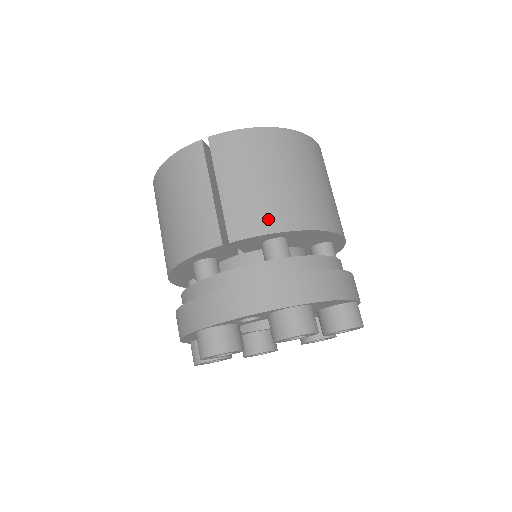
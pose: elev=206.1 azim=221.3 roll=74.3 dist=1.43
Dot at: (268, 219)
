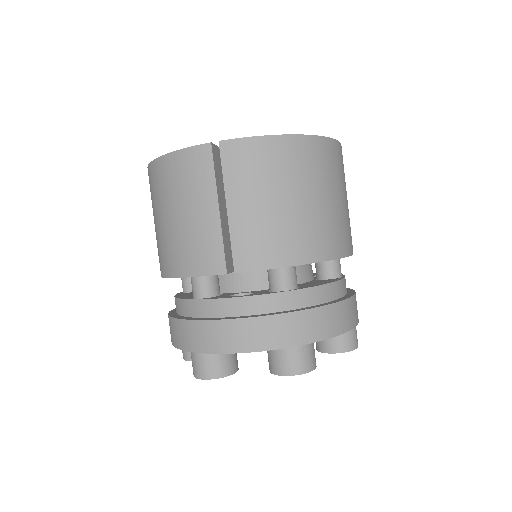
Dot at: (279, 251)
